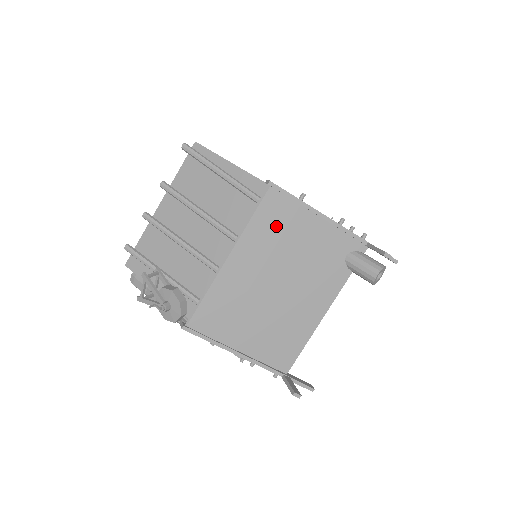
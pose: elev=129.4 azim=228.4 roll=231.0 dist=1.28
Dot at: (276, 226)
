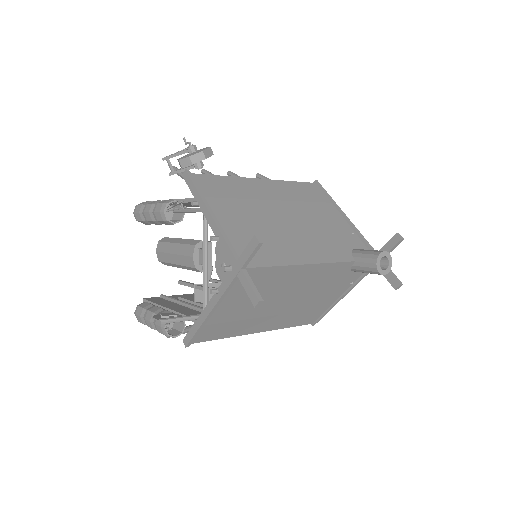
Dot at: (307, 196)
